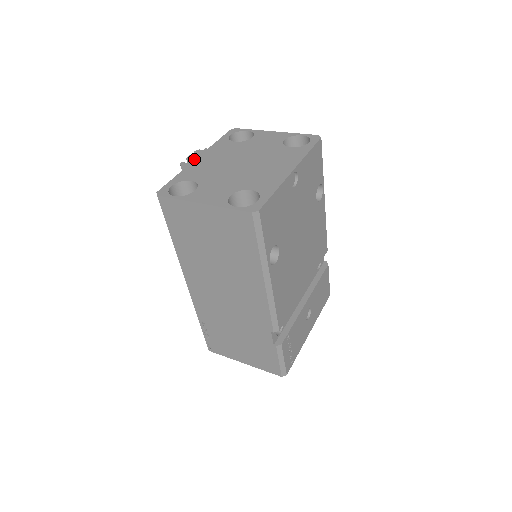
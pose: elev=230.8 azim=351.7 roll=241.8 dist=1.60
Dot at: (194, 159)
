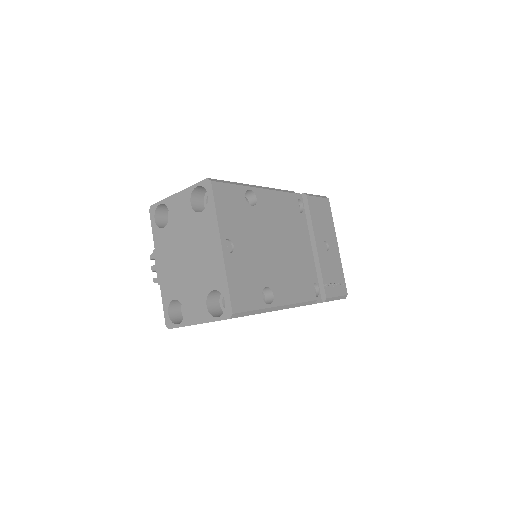
Dot at: (157, 270)
